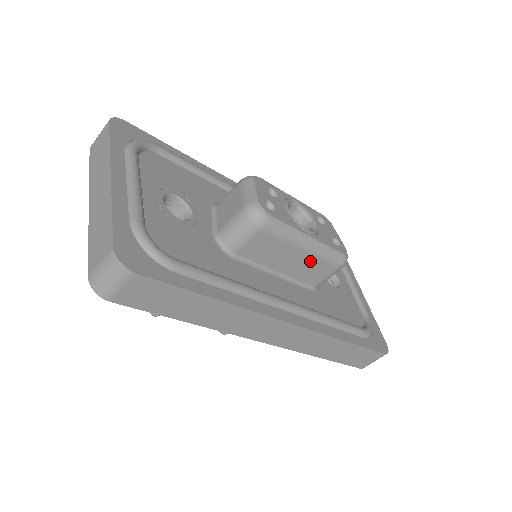
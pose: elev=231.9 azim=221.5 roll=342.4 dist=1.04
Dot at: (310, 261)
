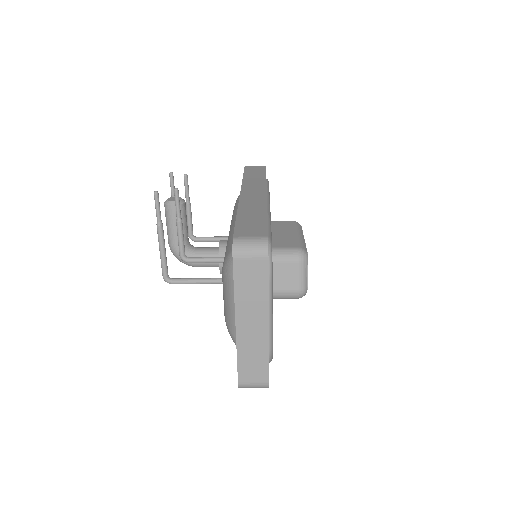
Dot at: occluded
